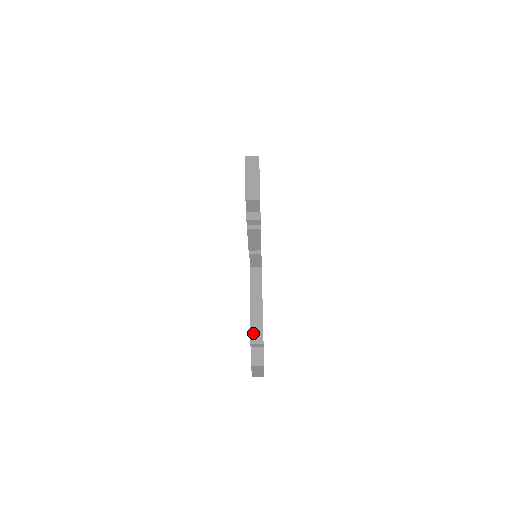
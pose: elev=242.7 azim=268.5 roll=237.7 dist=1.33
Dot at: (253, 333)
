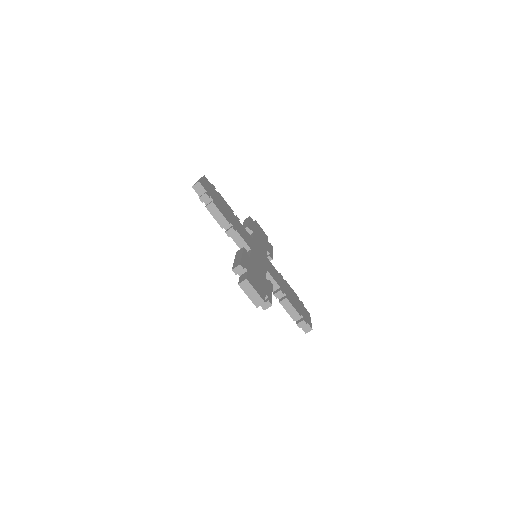
Dot at: (234, 265)
